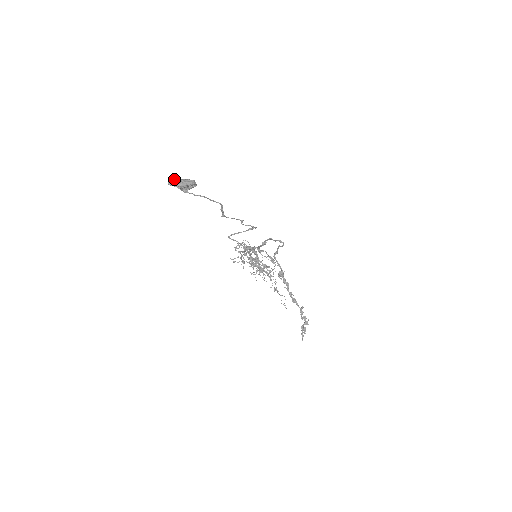
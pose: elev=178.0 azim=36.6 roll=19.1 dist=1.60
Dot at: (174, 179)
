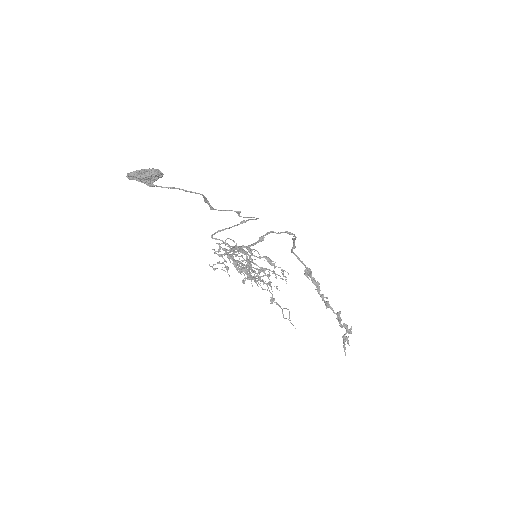
Dot at: (133, 171)
